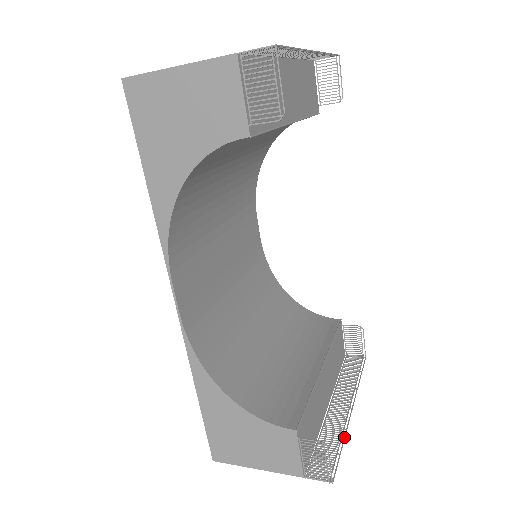
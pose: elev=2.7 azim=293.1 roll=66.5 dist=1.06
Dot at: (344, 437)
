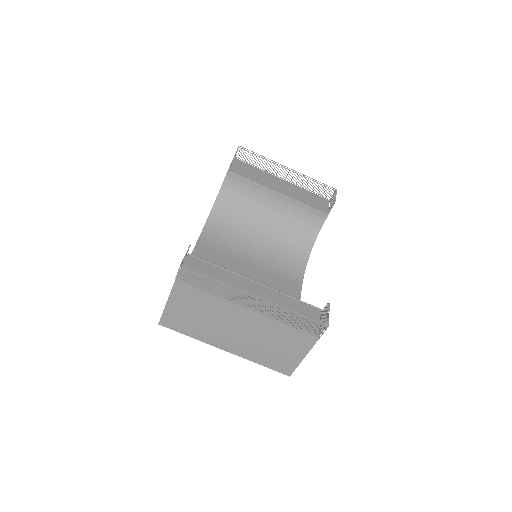
Dot at: (224, 282)
